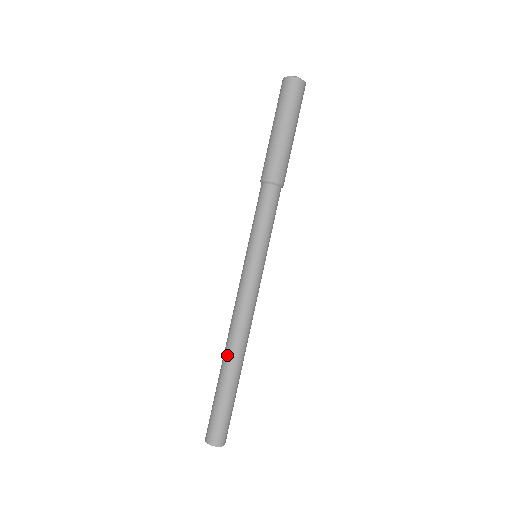
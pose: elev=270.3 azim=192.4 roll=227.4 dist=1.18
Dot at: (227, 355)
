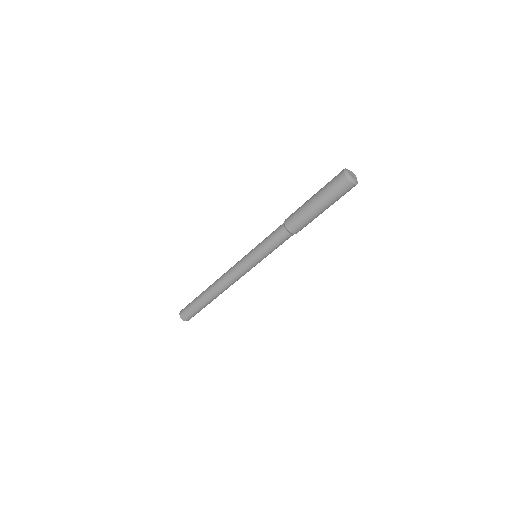
Dot at: (214, 295)
